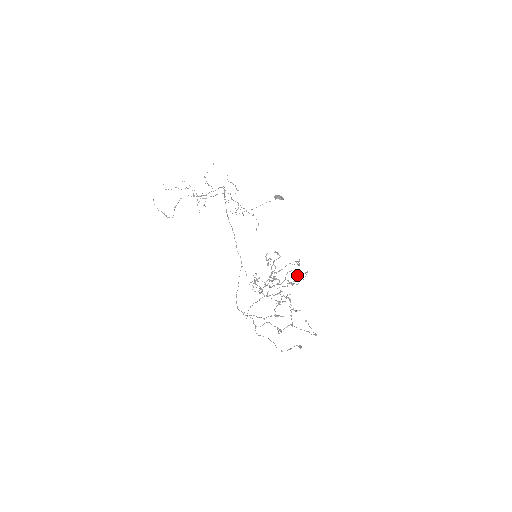
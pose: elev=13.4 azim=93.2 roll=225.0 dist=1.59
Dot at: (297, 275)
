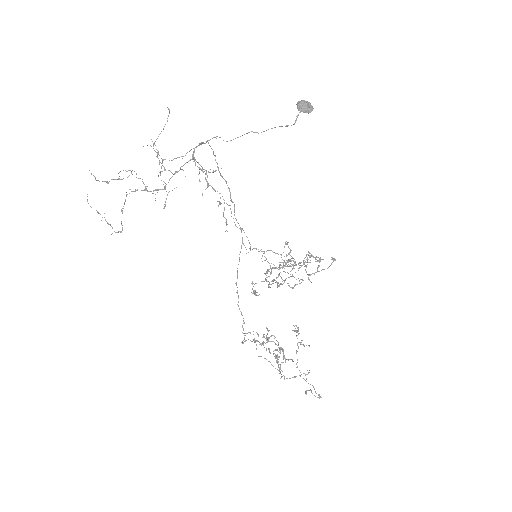
Dot at: (318, 267)
